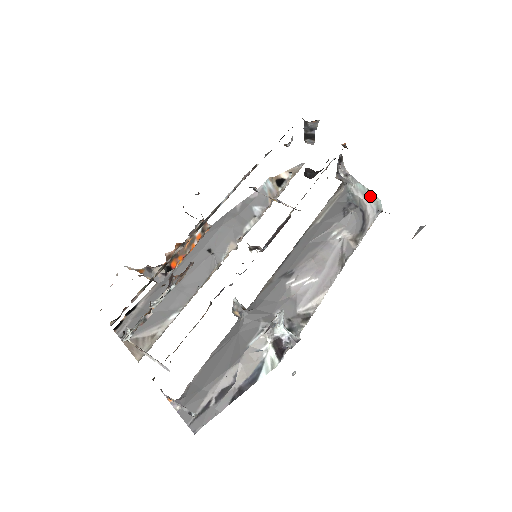
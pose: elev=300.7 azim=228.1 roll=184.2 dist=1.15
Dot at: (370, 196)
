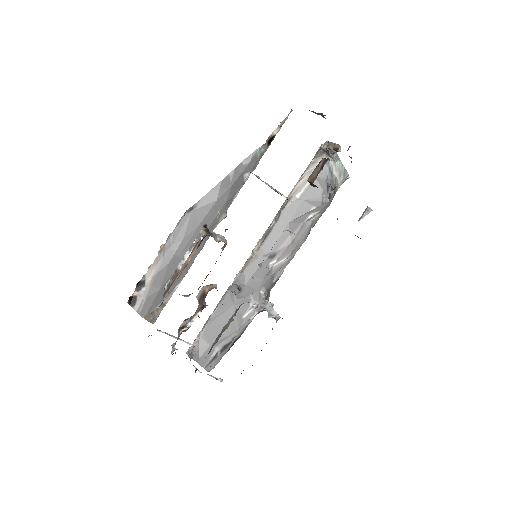
Dot at: (344, 176)
